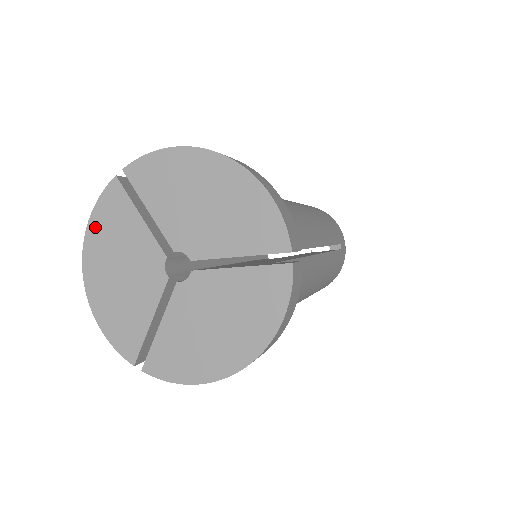
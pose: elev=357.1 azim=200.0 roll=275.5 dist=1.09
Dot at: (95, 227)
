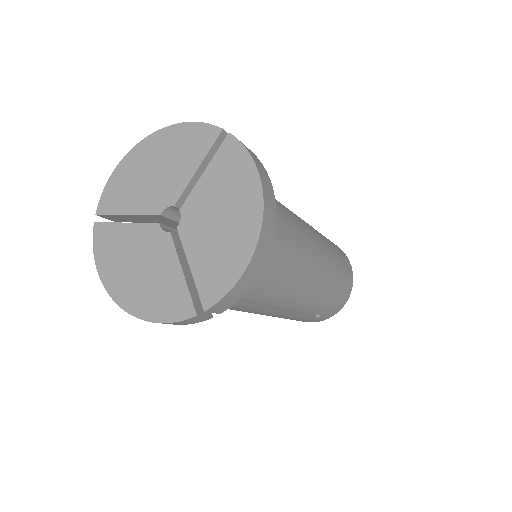
Dot at: (103, 265)
